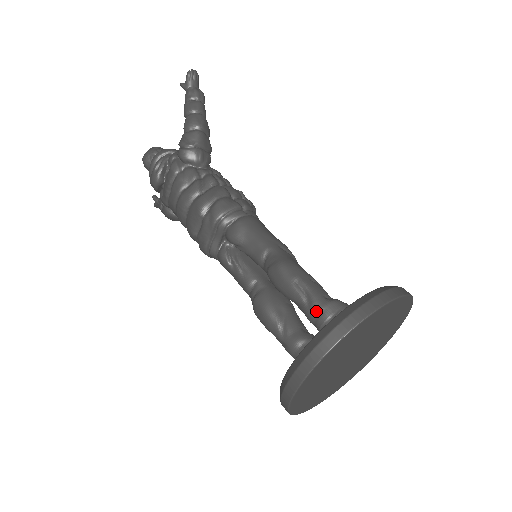
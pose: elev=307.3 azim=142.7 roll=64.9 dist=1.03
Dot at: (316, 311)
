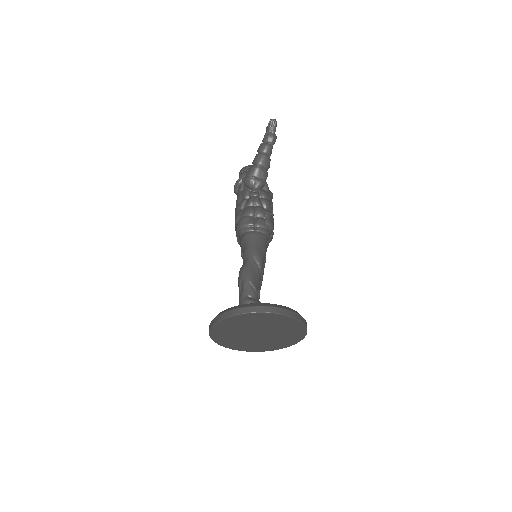
Dot at: (240, 302)
